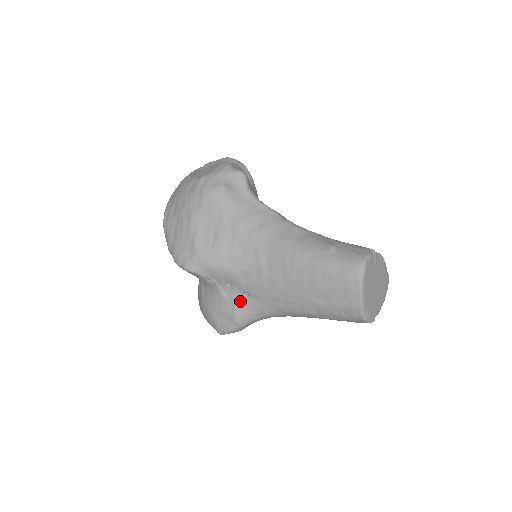
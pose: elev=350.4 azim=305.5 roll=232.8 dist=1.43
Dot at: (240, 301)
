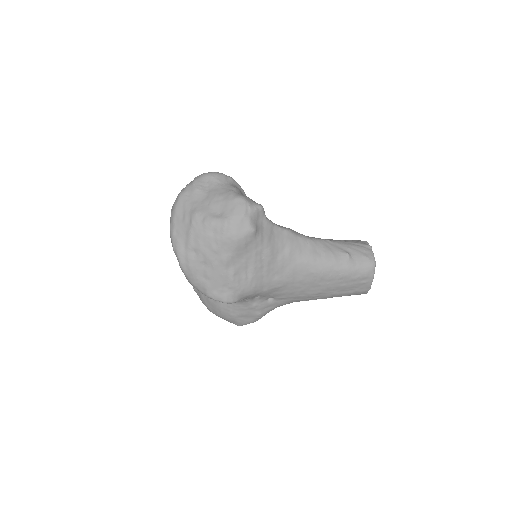
Dot at: (265, 304)
